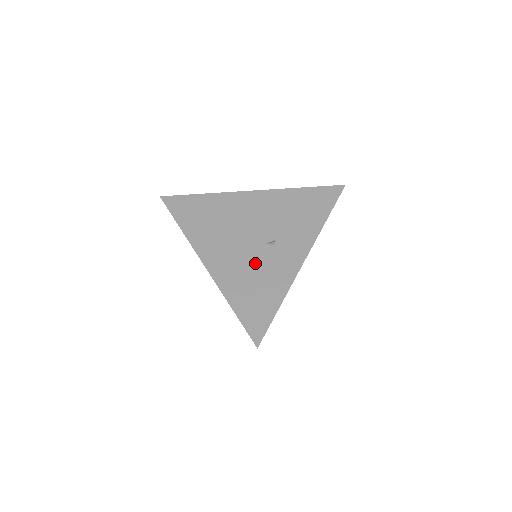
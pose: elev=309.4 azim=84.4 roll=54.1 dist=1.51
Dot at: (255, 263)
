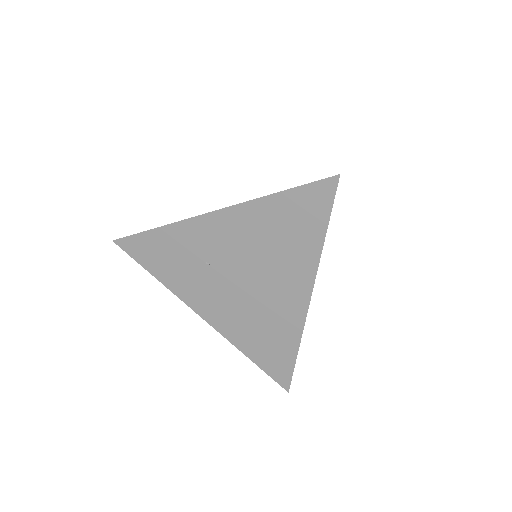
Dot at: occluded
